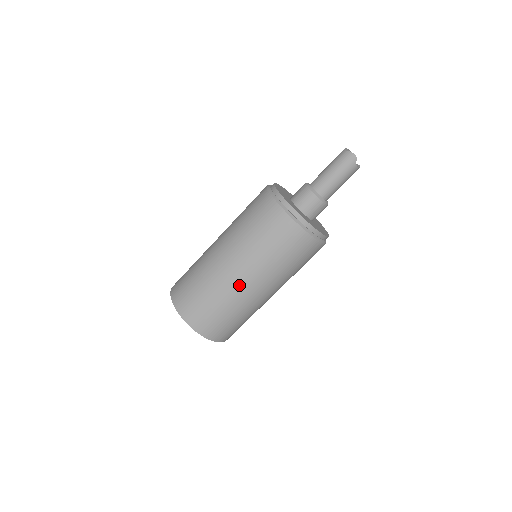
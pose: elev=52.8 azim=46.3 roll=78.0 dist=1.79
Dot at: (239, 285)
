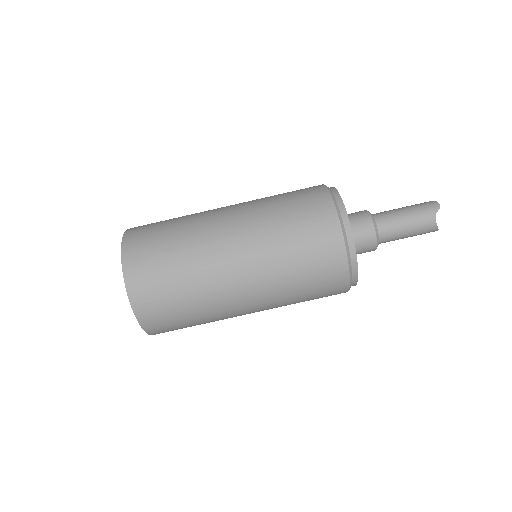
Dot at: (217, 234)
